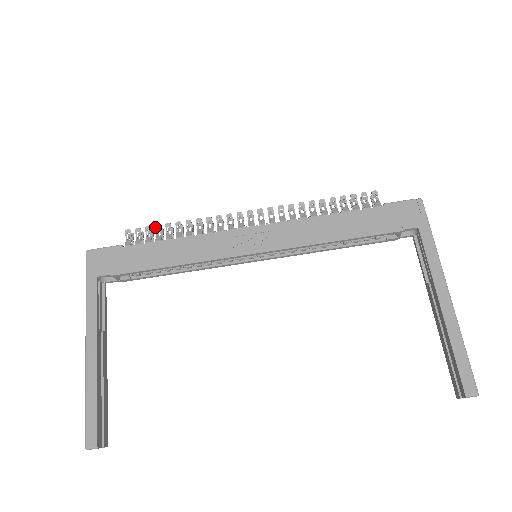
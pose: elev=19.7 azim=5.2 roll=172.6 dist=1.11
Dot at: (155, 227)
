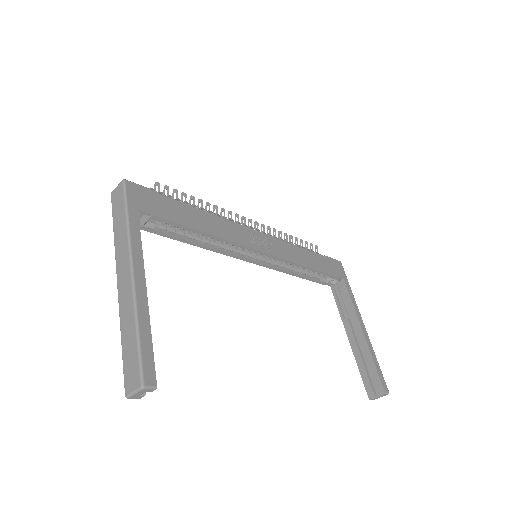
Dot at: (182, 193)
